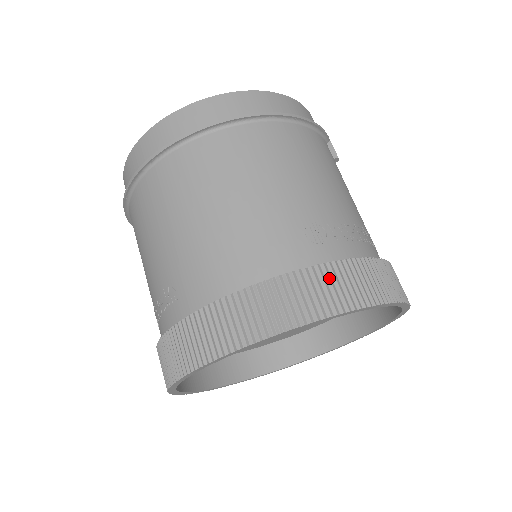
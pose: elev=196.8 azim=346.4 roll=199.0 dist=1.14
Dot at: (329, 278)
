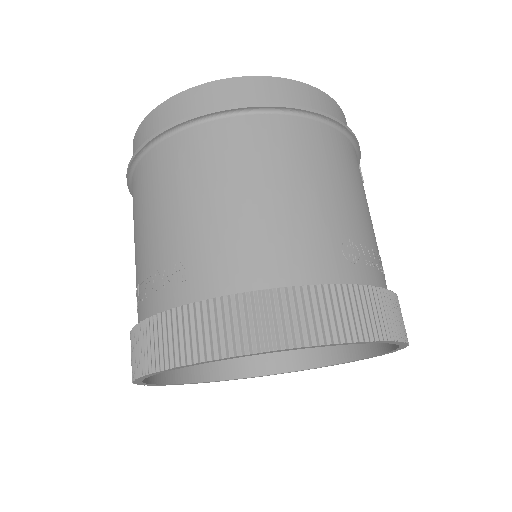
Dot at: (360, 301)
